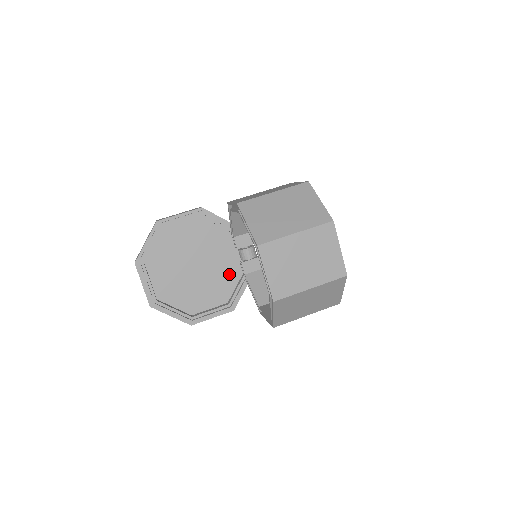
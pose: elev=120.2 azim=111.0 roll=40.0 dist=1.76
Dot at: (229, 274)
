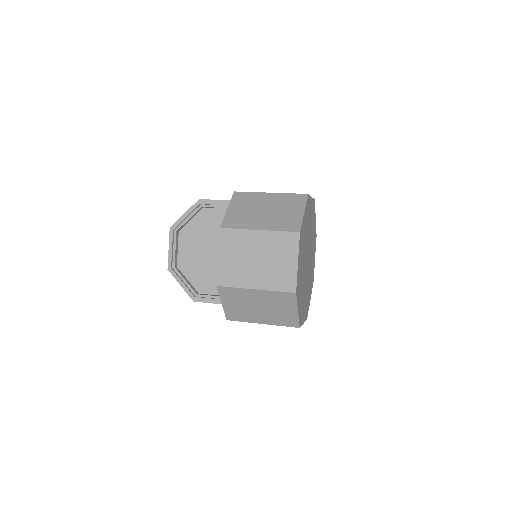
Dot at: occluded
